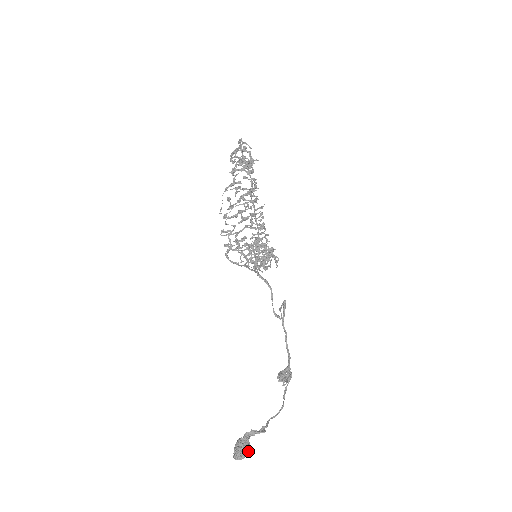
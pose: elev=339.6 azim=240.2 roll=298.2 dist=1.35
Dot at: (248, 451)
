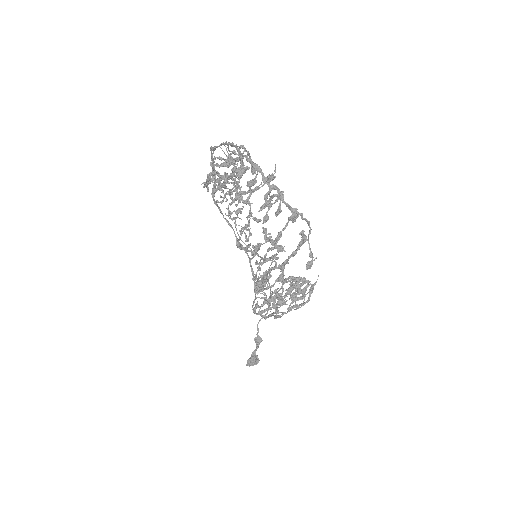
Dot at: occluded
